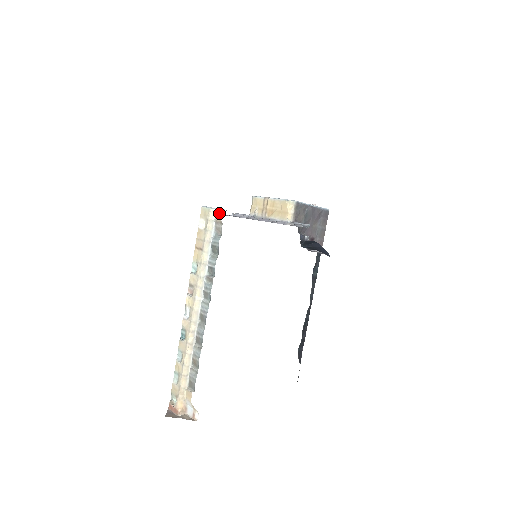
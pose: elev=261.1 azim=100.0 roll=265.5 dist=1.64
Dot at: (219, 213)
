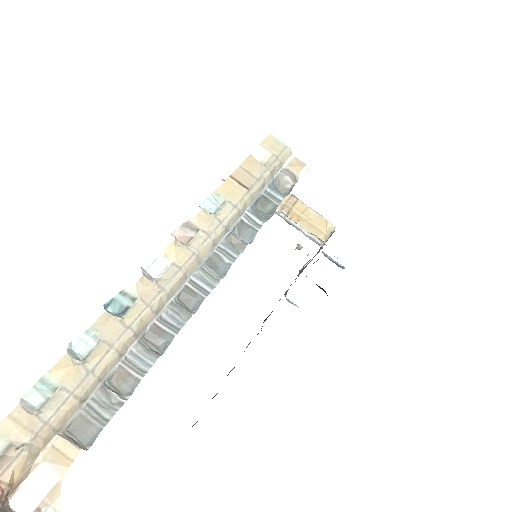
Dot at: (300, 164)
